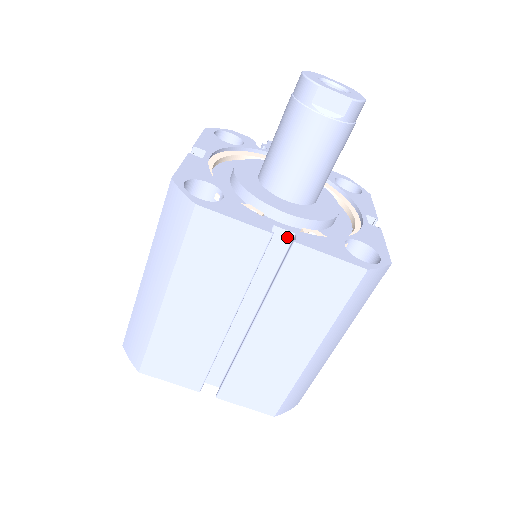
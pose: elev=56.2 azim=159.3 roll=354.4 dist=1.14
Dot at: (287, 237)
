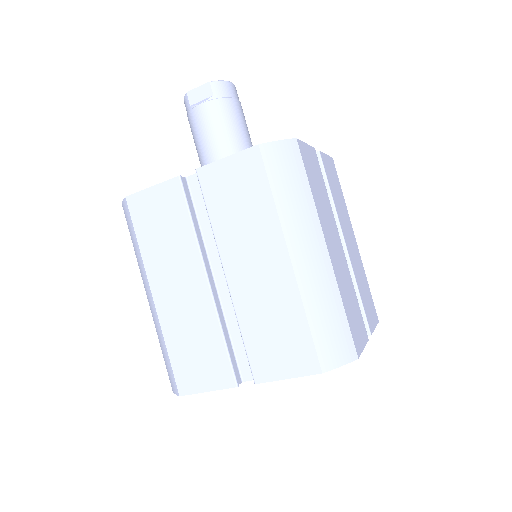
Dot at: occluded
